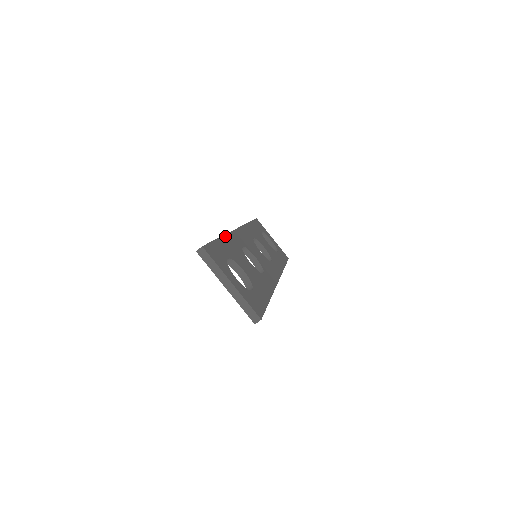
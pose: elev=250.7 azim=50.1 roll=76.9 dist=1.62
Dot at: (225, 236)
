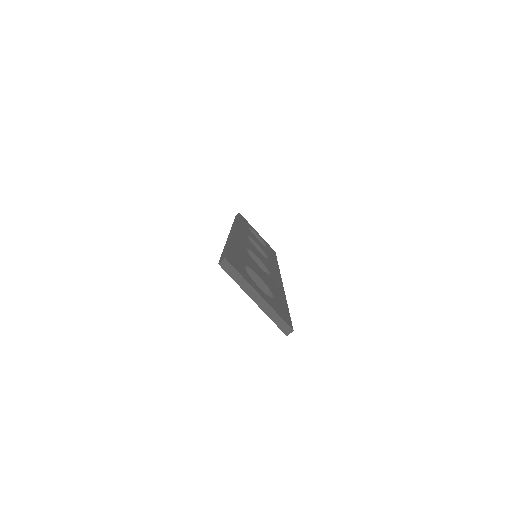
Dot at: (232, 240)
